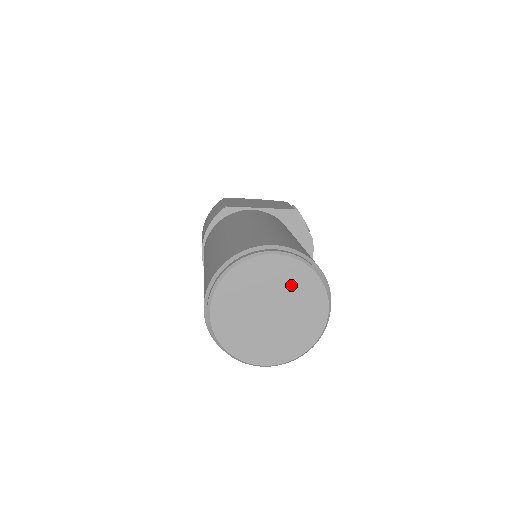
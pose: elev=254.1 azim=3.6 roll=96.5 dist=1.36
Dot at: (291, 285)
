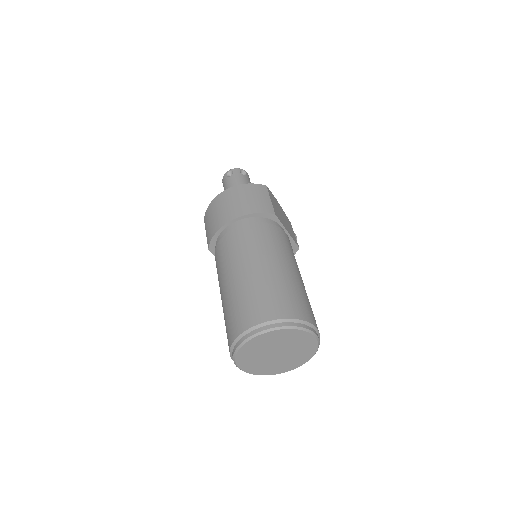
Dot at: (301, 351)
